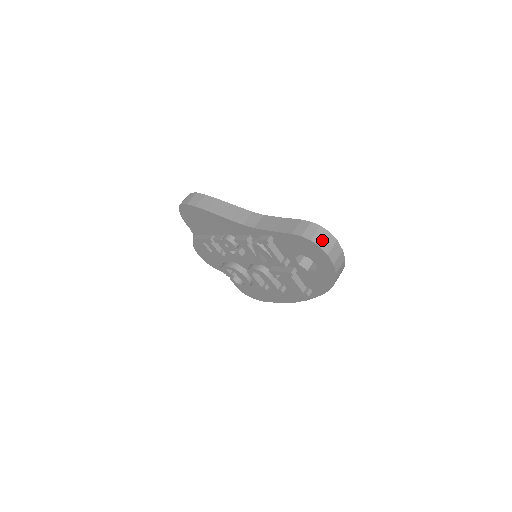
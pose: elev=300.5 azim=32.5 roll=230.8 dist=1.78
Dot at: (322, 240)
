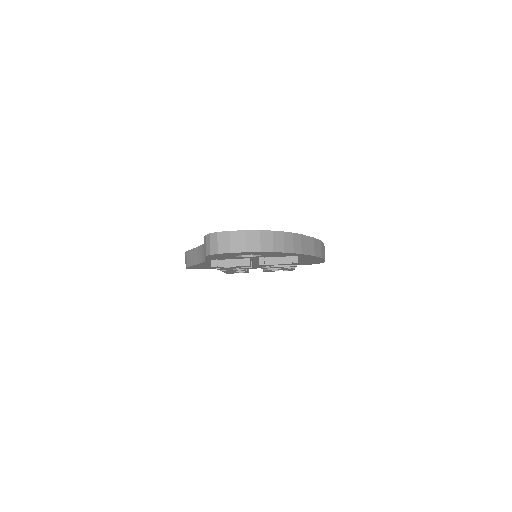
Dot at: (217, 246)
